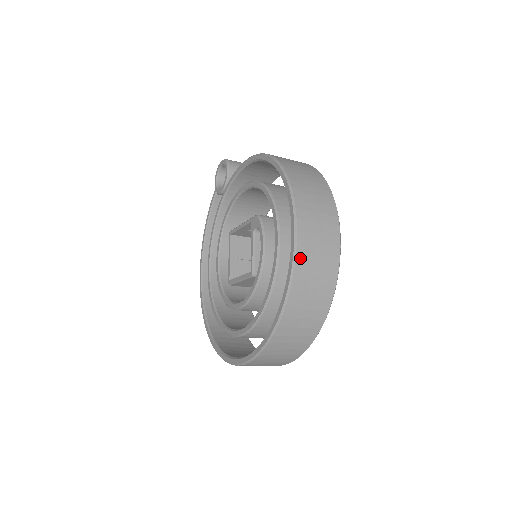
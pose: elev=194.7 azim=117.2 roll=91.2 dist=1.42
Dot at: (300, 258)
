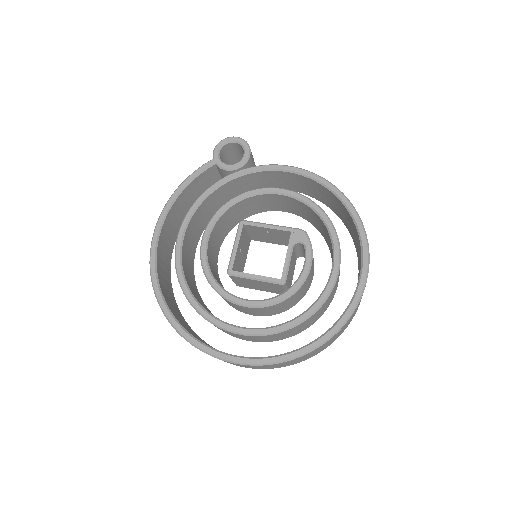
Dot at: occluded
